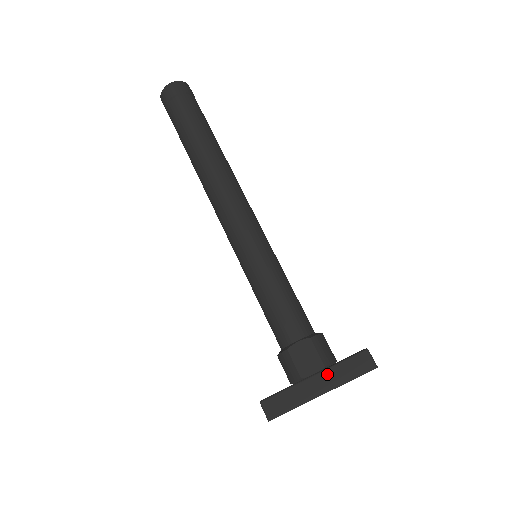
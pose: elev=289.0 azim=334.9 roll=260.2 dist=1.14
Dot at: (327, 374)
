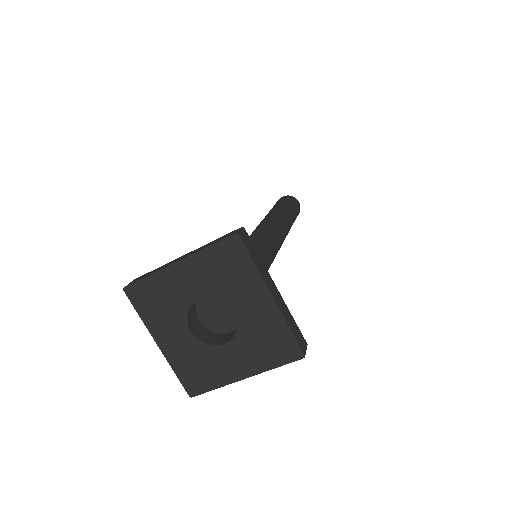
Dot at: (195, 250)
